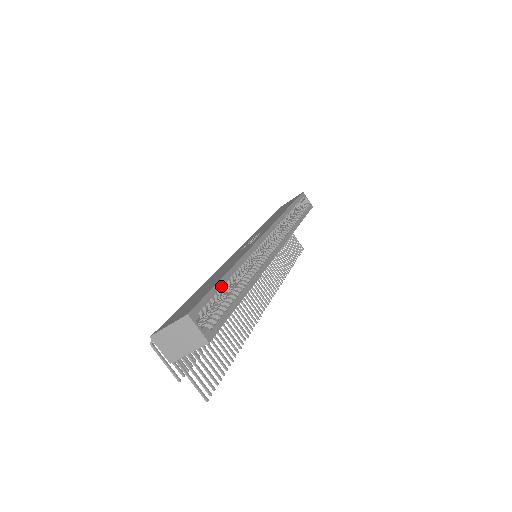
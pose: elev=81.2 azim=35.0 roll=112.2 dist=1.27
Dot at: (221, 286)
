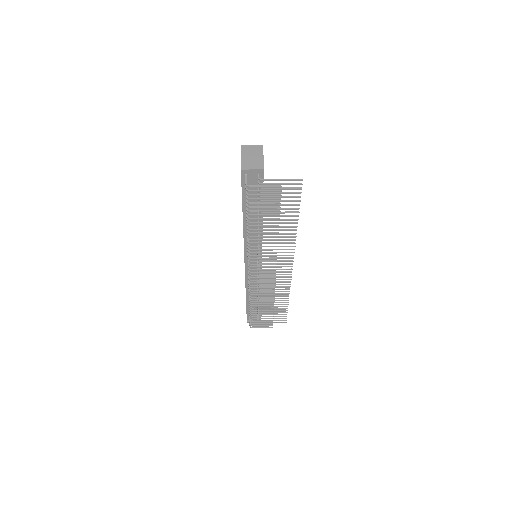
Dot at: occluded
